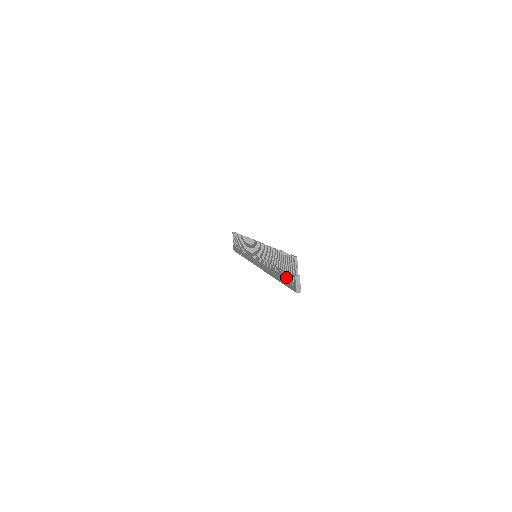
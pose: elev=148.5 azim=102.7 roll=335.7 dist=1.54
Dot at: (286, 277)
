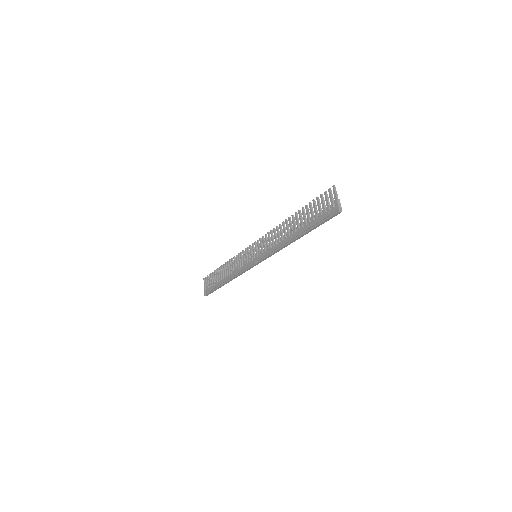
Dot at: (320, 215)
